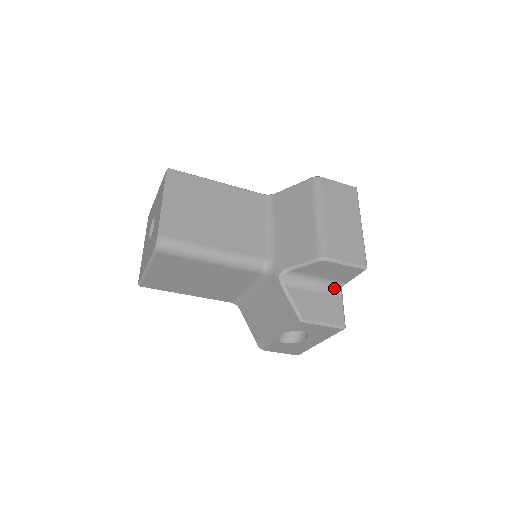
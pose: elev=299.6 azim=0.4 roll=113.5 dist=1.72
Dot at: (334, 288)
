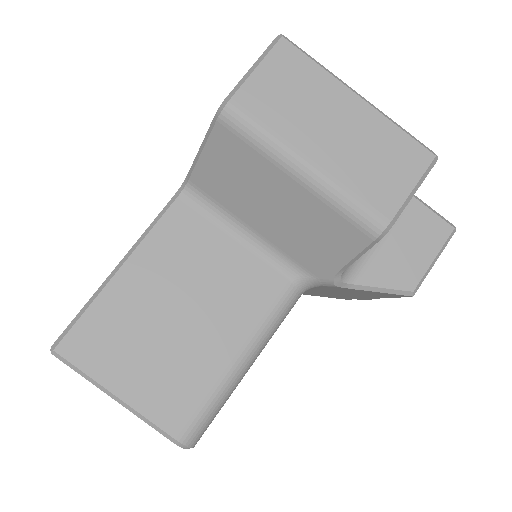
Dot at: occluded
